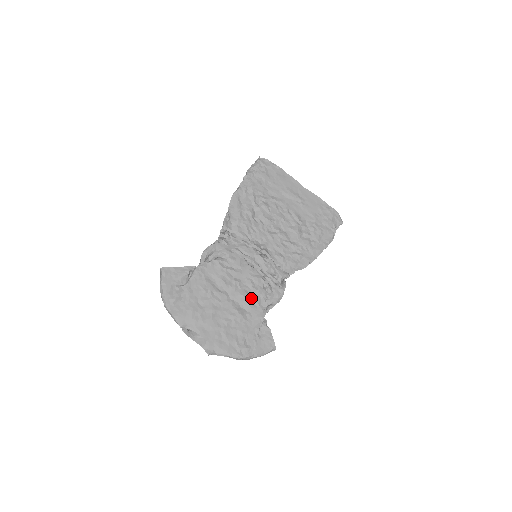
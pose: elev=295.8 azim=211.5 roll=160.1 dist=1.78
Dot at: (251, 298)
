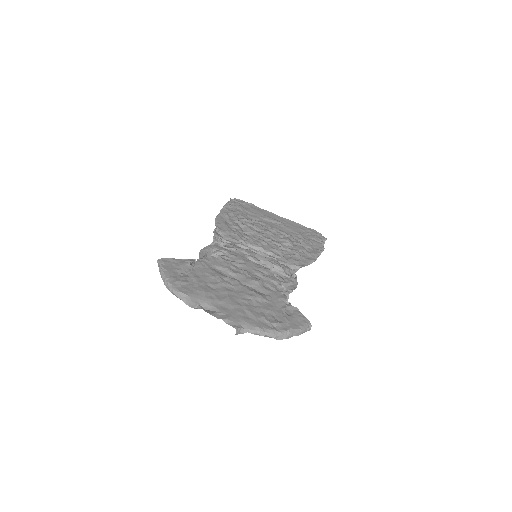
Dot at: (265, 284)
